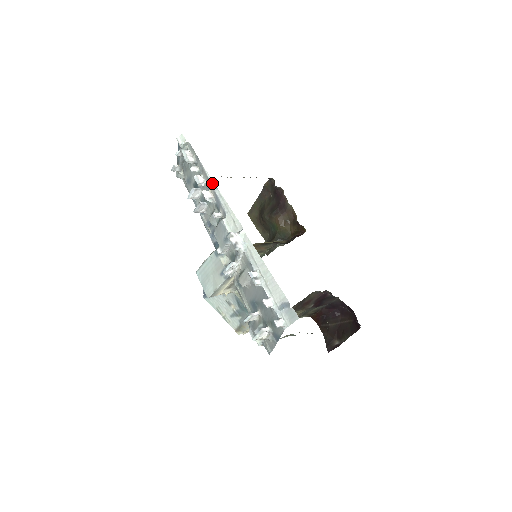
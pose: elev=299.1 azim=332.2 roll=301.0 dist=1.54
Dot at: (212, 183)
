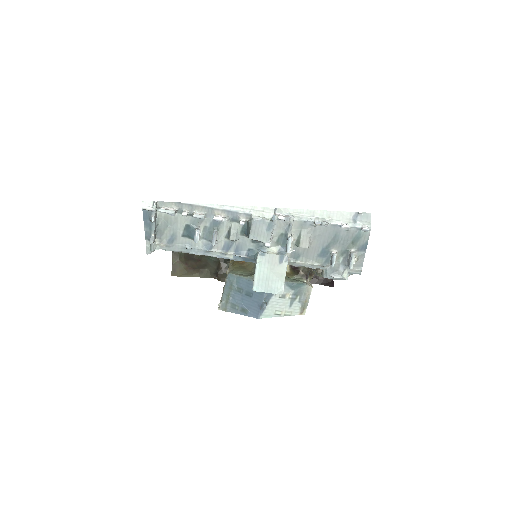
Dot at: (215, 206)
